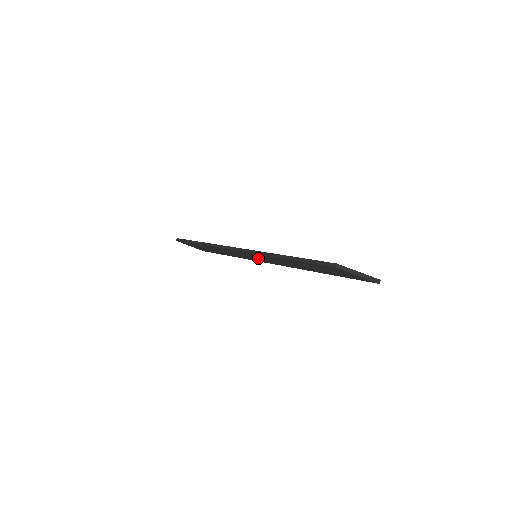
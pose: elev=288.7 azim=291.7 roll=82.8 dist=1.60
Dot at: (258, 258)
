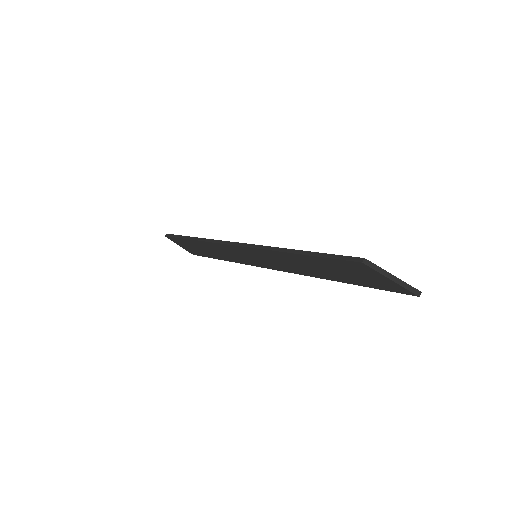
Dot at: (258, 258)
